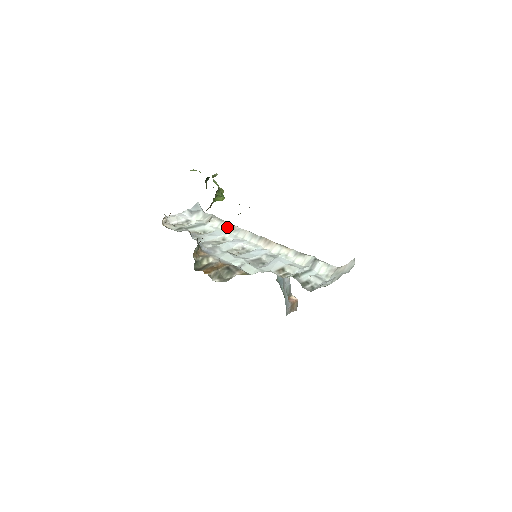
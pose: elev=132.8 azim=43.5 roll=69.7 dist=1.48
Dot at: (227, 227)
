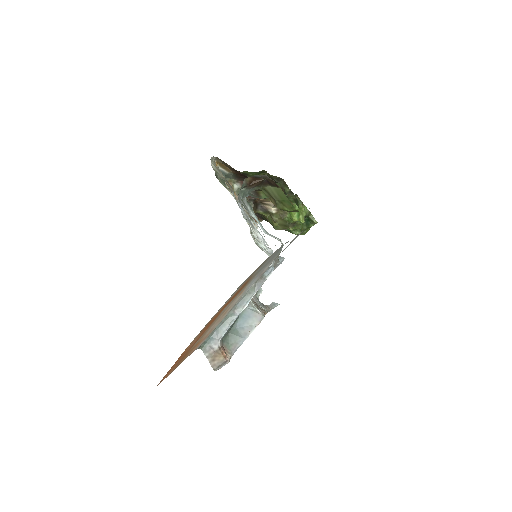
Dot at: occluded
